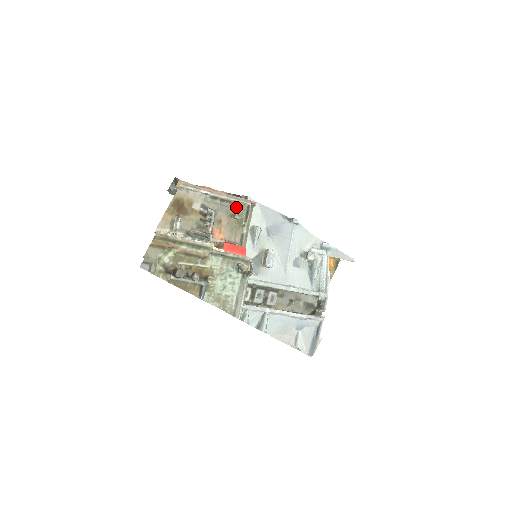
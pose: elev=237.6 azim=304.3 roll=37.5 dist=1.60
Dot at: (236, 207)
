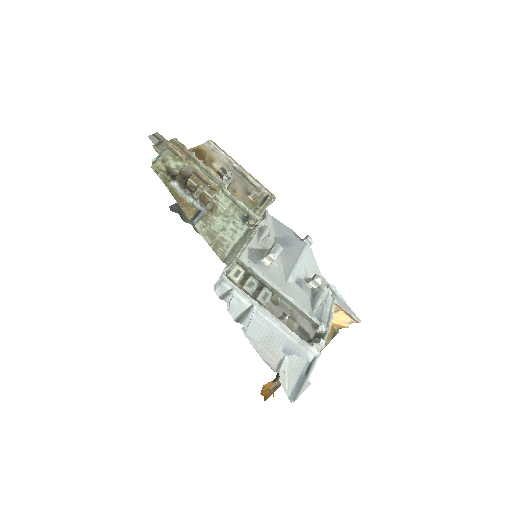
Dot at: occluded
